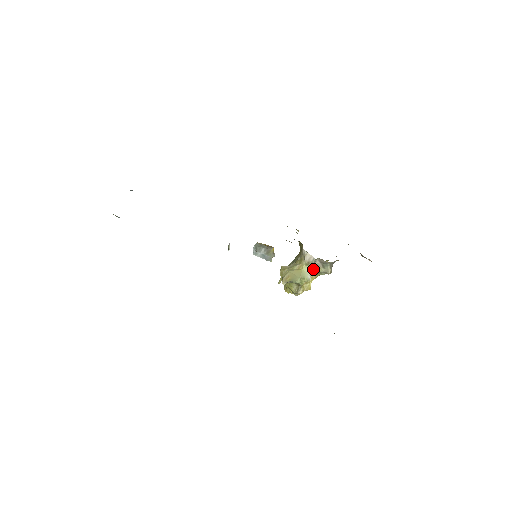
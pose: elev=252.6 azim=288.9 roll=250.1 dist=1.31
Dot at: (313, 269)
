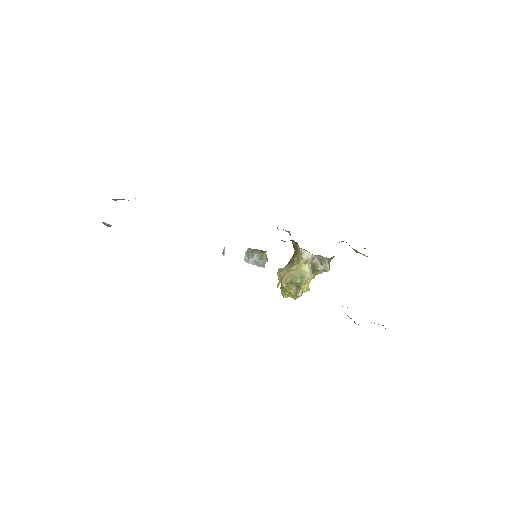
Dot at: (312, 267)
